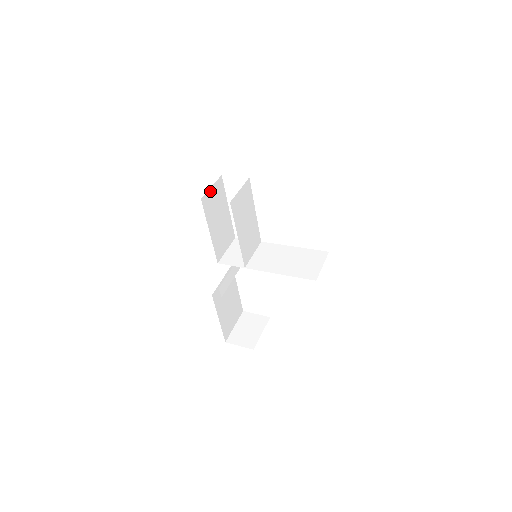
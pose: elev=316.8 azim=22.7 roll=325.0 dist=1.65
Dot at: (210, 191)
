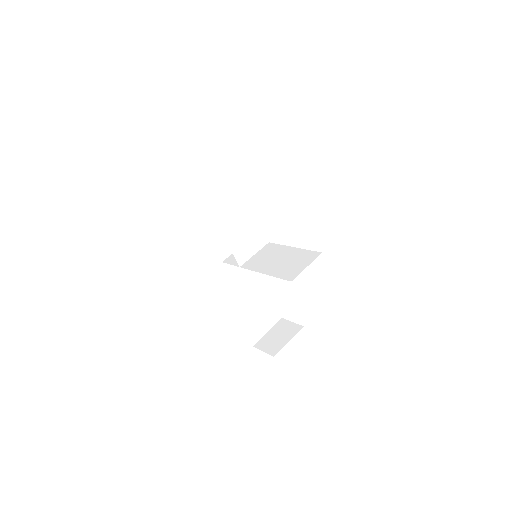
Dot at: (203, 190)
